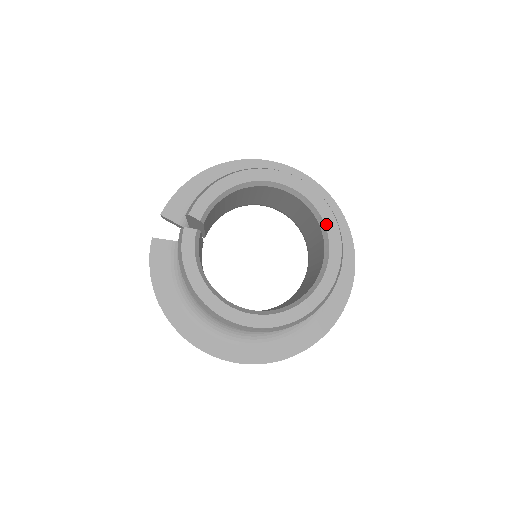
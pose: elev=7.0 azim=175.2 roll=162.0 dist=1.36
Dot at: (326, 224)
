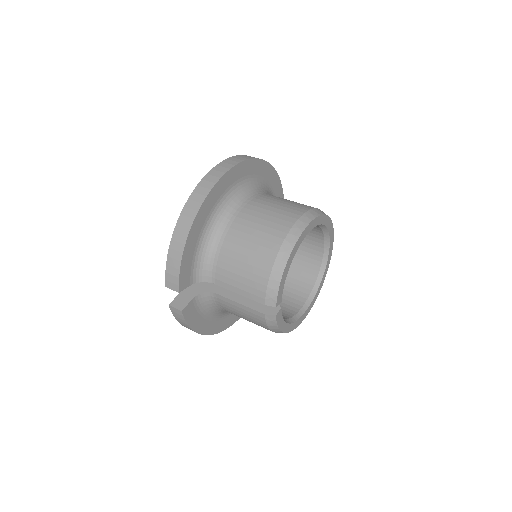
Dot at: (328, 227)
